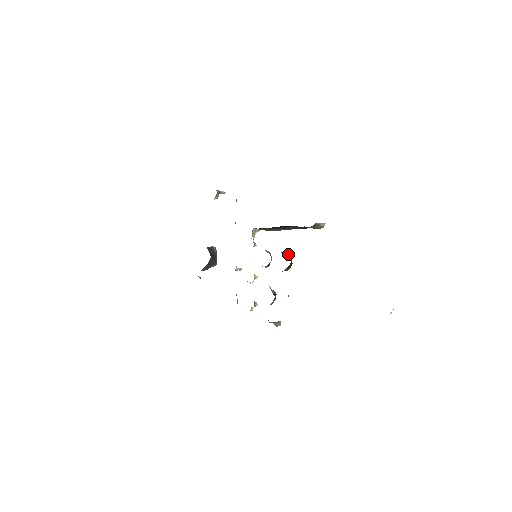
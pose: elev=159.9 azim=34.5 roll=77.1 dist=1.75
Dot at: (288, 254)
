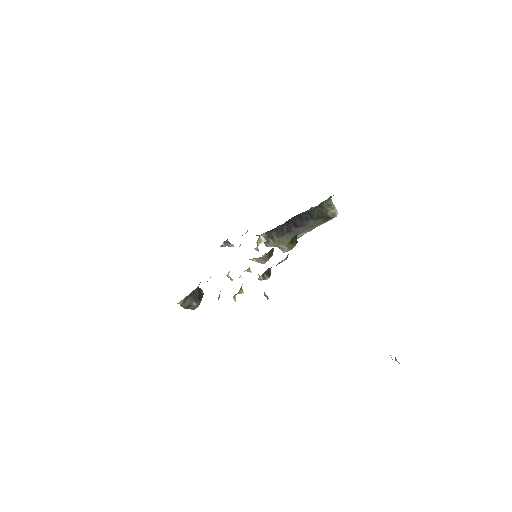
Dot at: occluded
